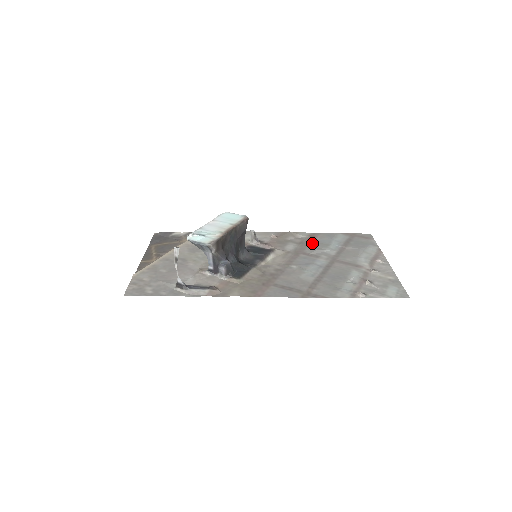
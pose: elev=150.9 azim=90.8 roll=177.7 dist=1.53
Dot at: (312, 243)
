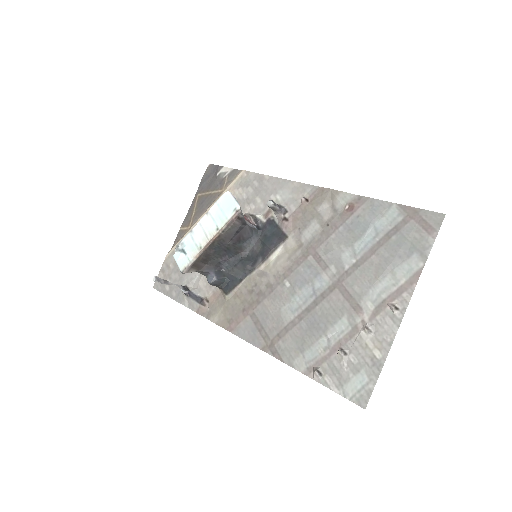
Dot at: (339, 228)
